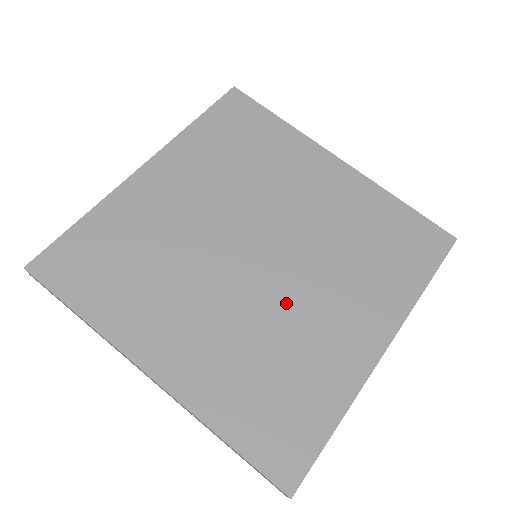
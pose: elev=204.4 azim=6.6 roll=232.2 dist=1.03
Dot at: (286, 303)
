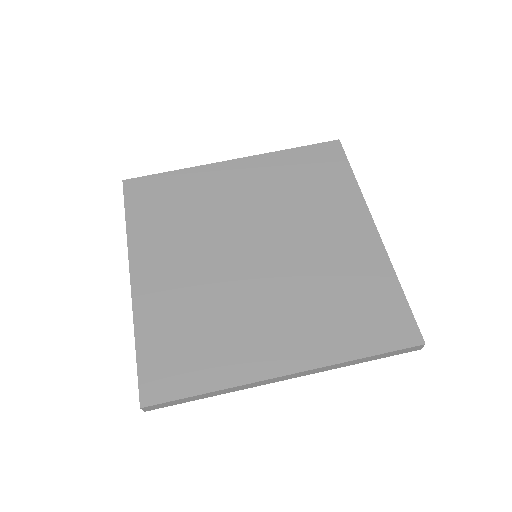
Dot at: (245, 295)
